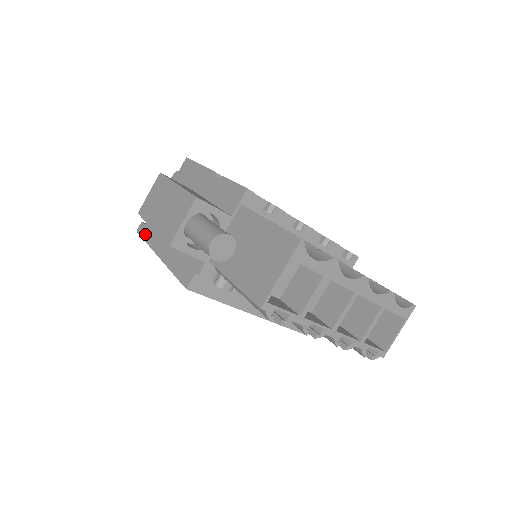
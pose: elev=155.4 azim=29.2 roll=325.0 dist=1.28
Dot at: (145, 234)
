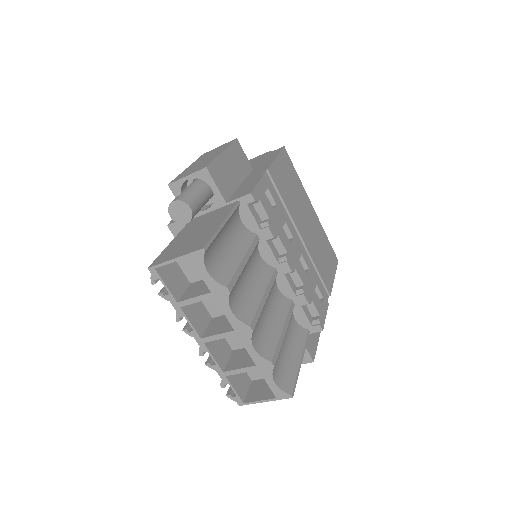
Dot at: occluded
